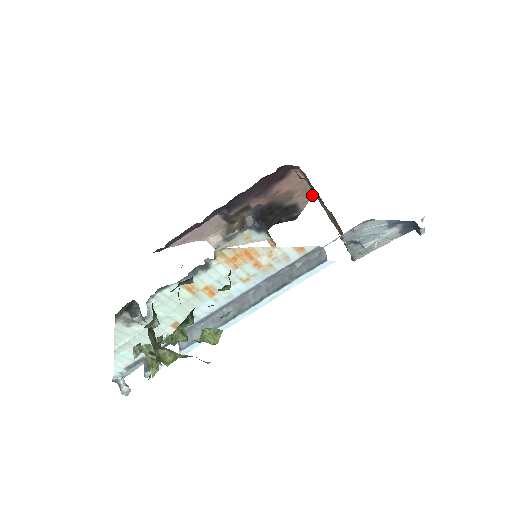
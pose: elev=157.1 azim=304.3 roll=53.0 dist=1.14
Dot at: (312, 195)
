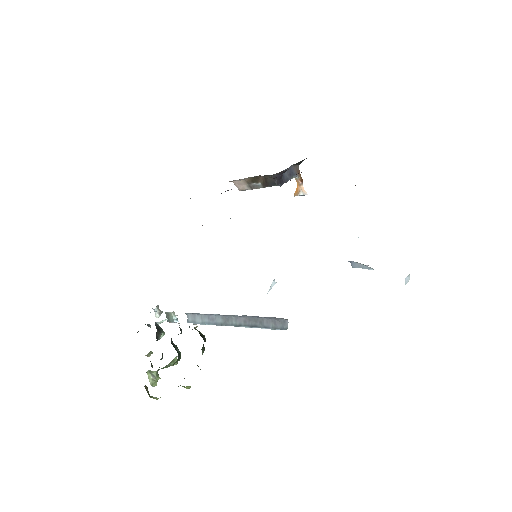
Dot at: occluded
